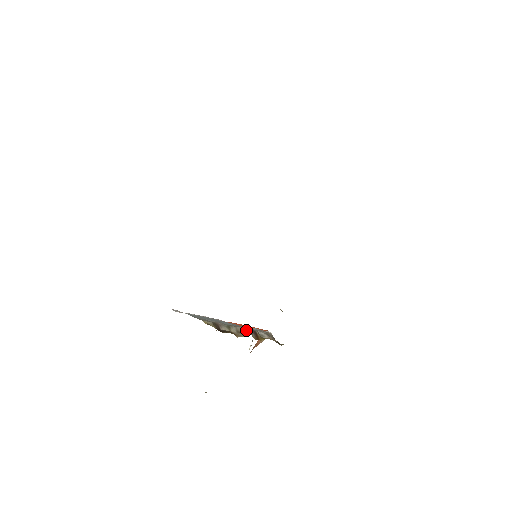
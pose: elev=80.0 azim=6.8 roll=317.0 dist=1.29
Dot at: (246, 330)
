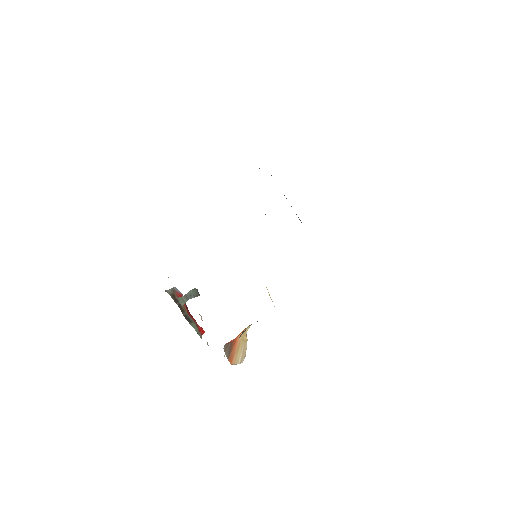
Dot at: occluded
